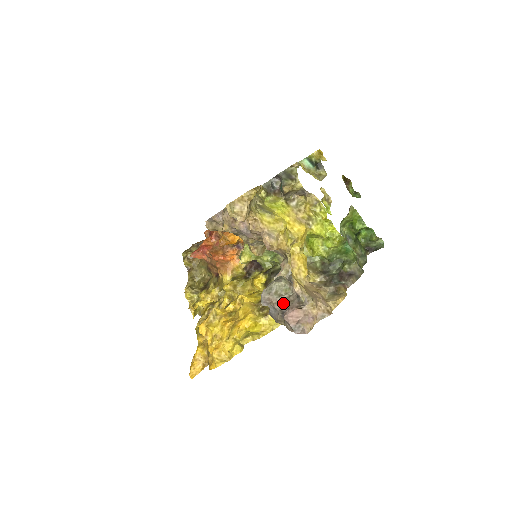
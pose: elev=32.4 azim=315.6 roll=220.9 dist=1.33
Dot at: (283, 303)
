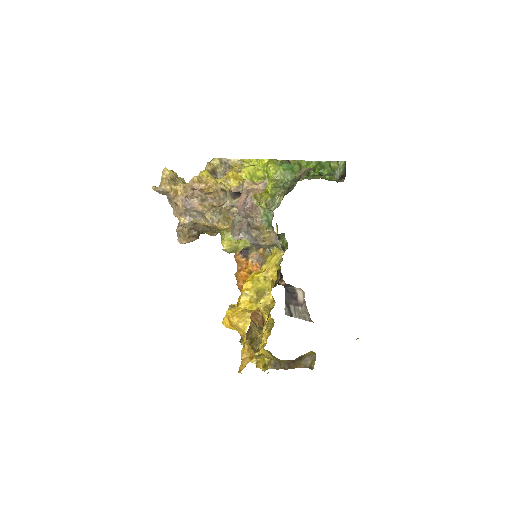
Dot at: (245, 219)
